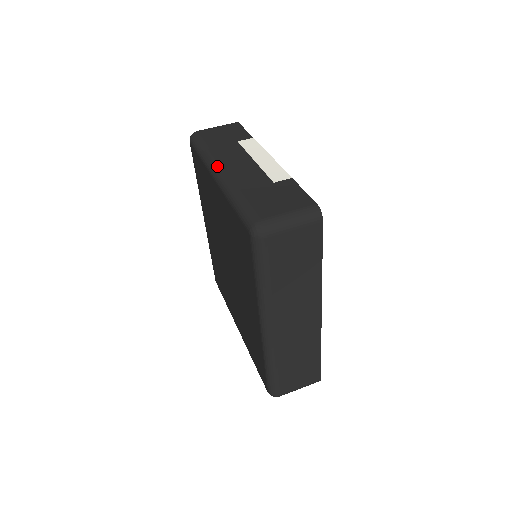
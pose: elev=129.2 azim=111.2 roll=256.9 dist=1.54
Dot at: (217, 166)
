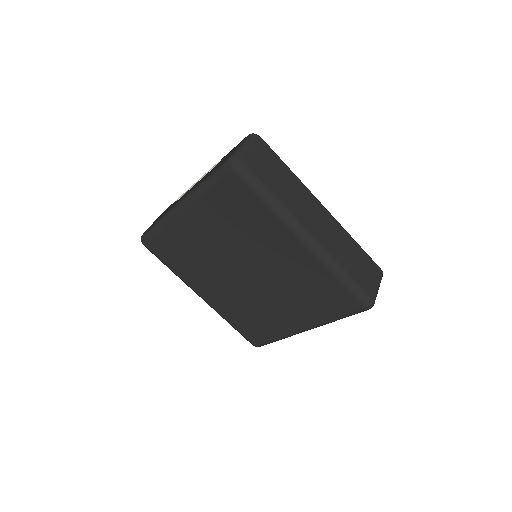
Dot at: (175, 206)
